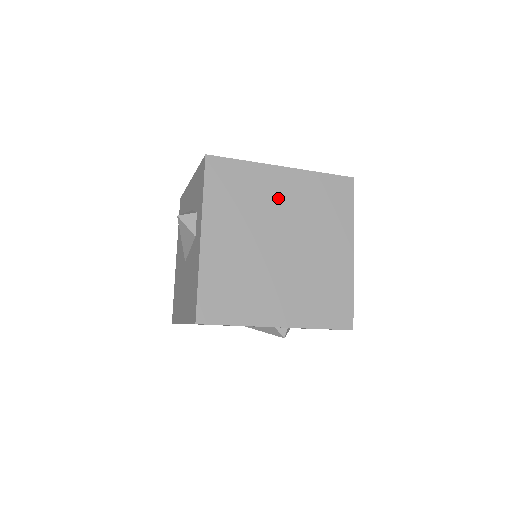
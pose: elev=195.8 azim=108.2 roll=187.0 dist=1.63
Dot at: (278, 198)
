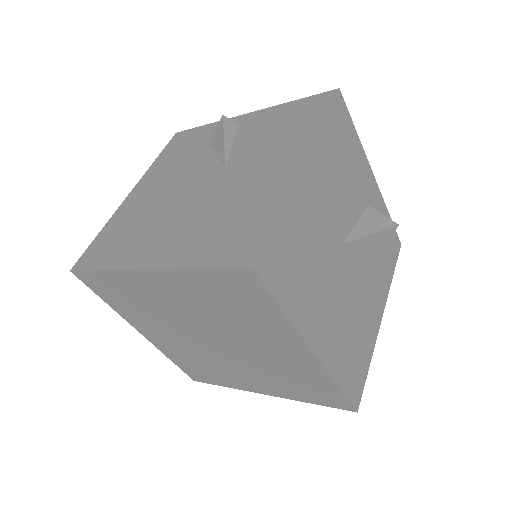
Dot at: (171, 303)
